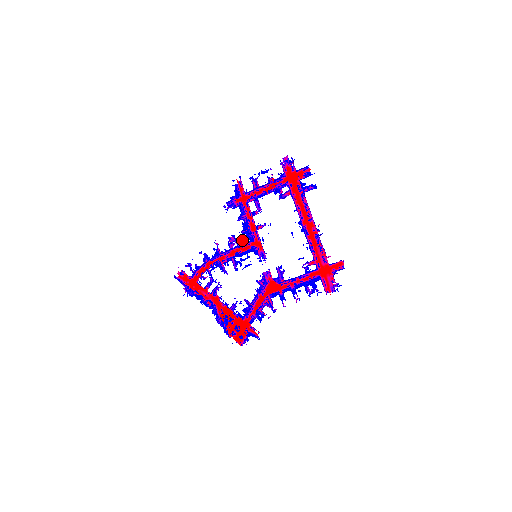
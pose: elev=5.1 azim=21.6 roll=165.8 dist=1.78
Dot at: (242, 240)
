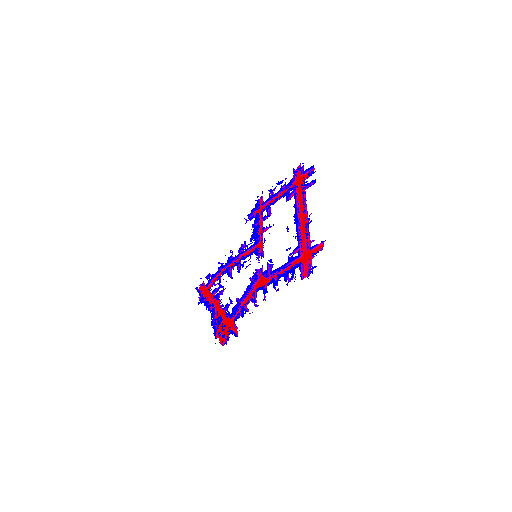
Dot at: (249, 244)
